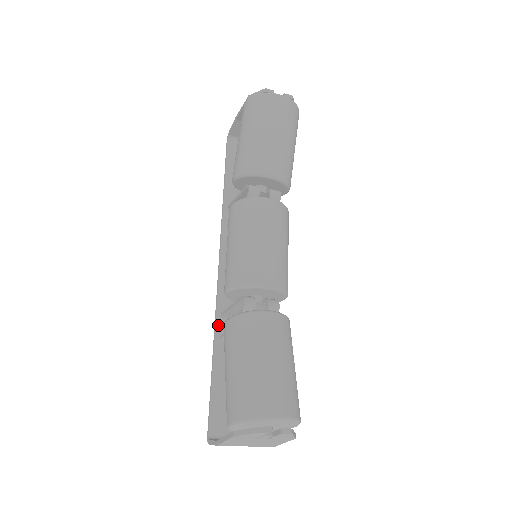
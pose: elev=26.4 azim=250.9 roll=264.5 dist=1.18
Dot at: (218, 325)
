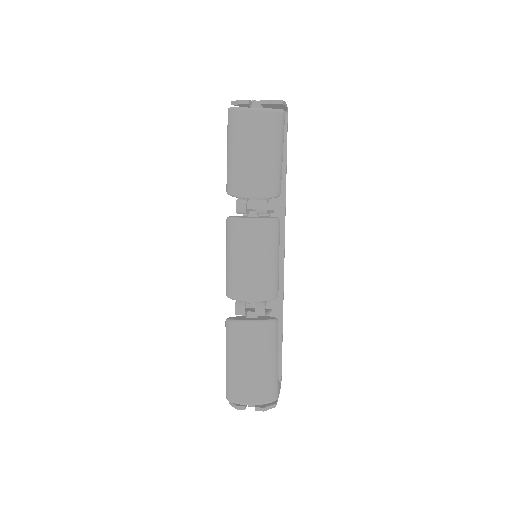
Dot at: occluded
